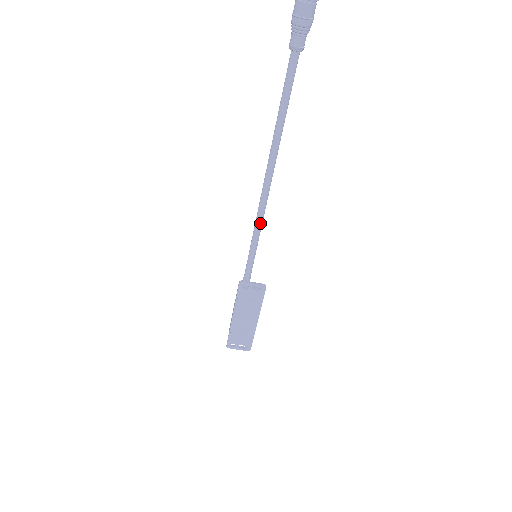
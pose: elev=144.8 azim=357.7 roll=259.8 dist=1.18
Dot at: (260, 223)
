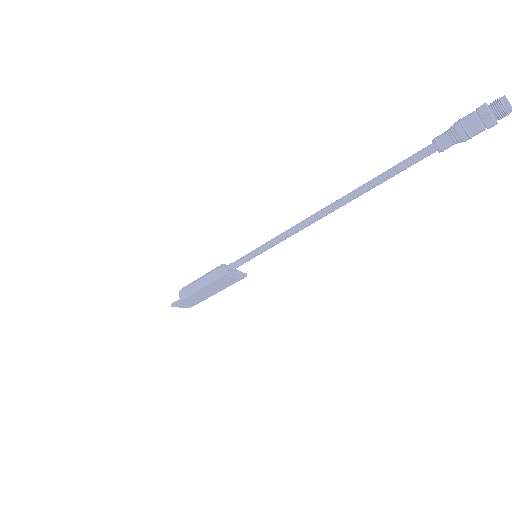
Dot at: occluded
